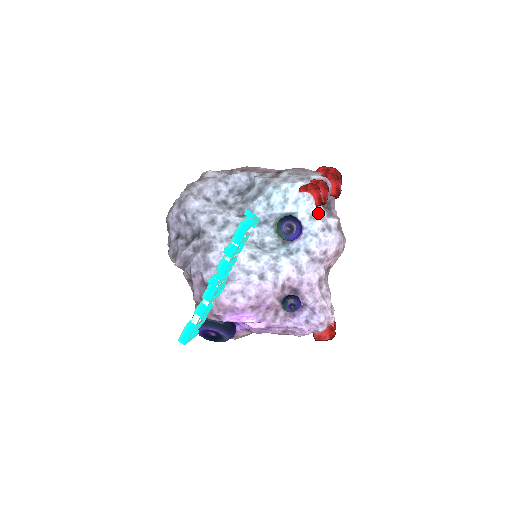
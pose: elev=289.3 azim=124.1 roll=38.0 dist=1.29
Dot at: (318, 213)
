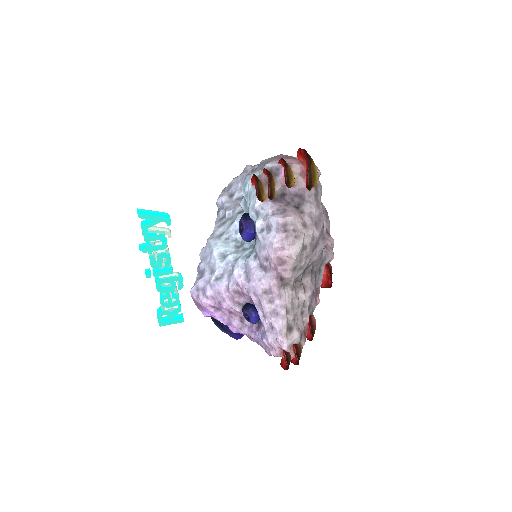
Dot at: (262, 210)
